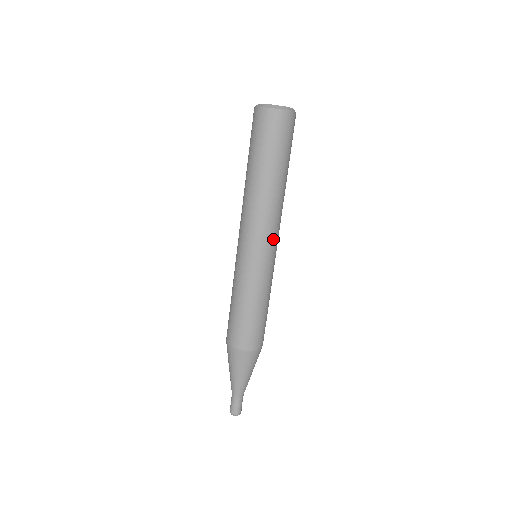
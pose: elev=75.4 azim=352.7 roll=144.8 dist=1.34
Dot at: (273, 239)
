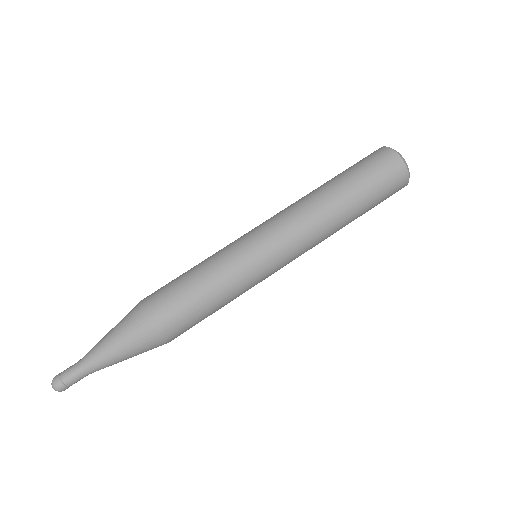
Dot at: (291, 254)
